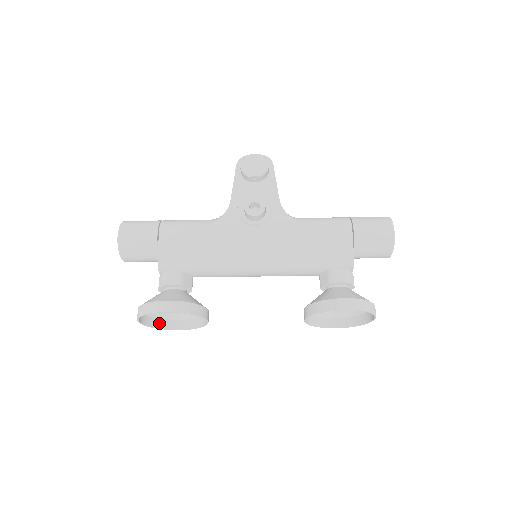
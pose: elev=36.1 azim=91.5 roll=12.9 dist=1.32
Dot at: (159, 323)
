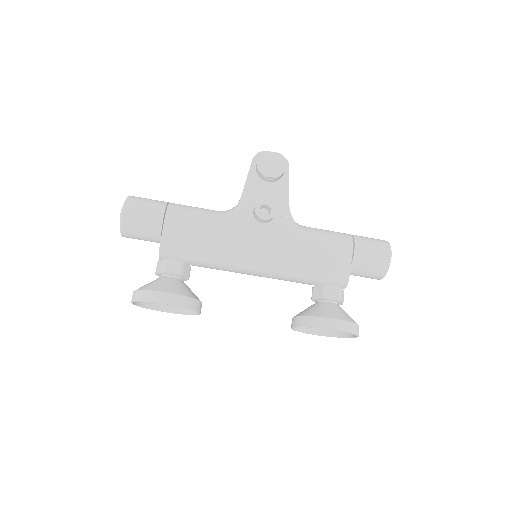
Dot at: (149, 303)
